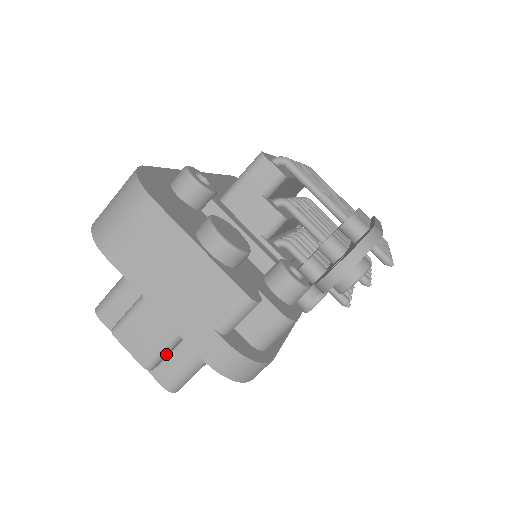
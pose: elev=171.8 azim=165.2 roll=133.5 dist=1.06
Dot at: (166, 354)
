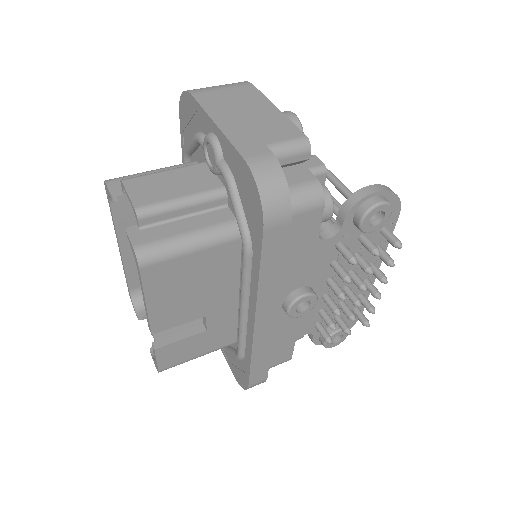
Dot at: (165, 212)
